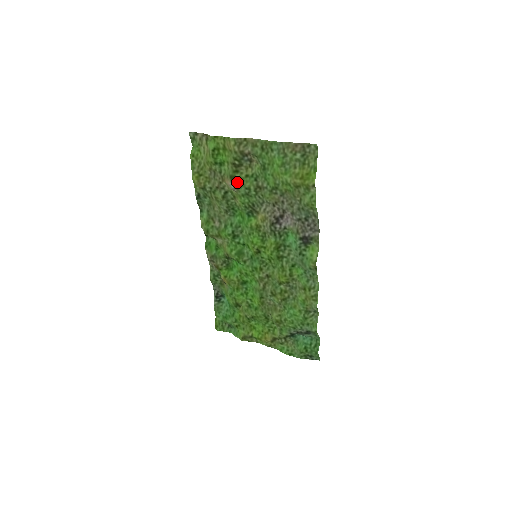
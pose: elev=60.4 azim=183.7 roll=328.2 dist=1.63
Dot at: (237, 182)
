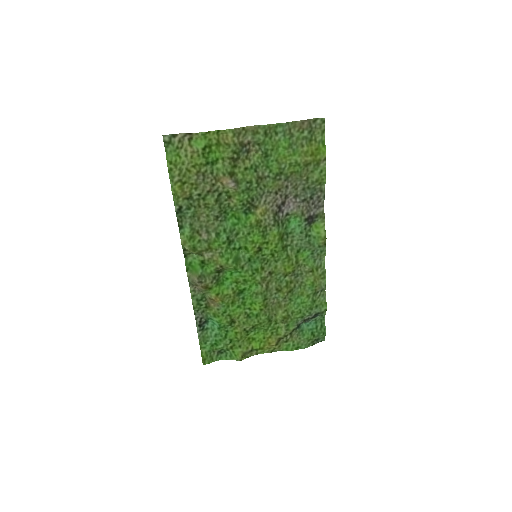
Dot at: (237, 178)
